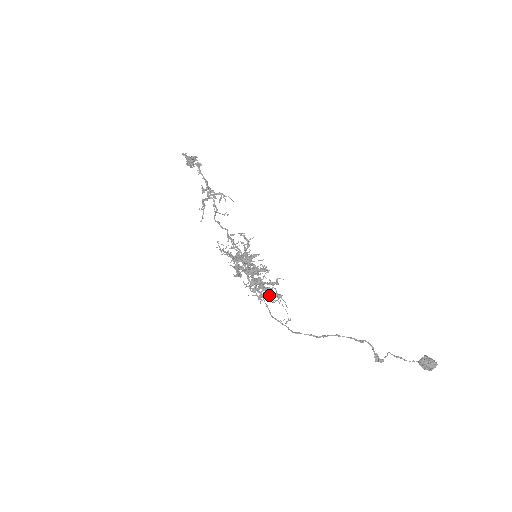
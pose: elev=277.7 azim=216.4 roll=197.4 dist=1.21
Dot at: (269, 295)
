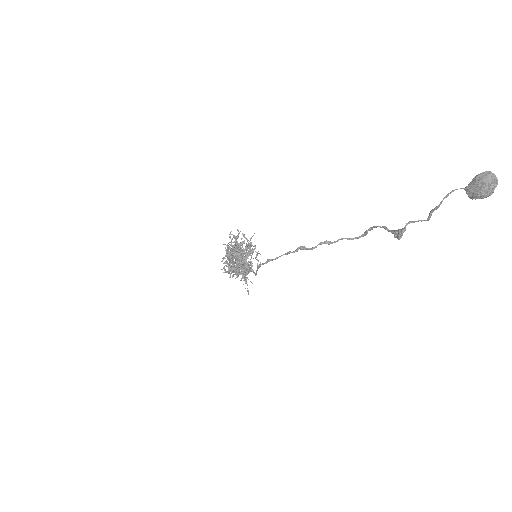
Dot at: (236, 248)
